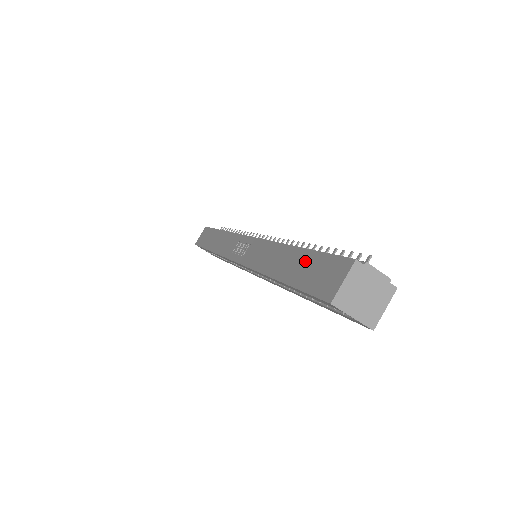
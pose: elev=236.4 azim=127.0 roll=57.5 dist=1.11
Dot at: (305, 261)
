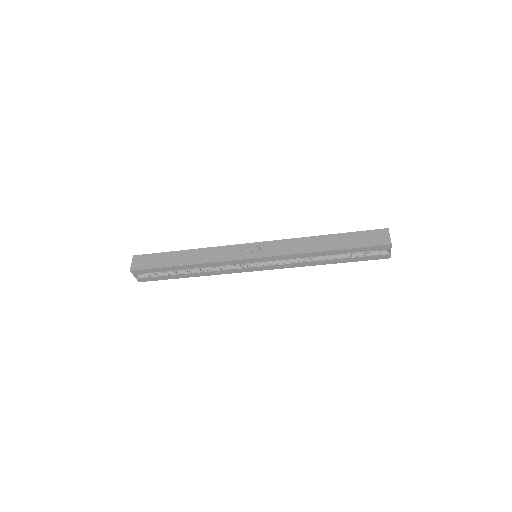
Dot at: (349, 237)
